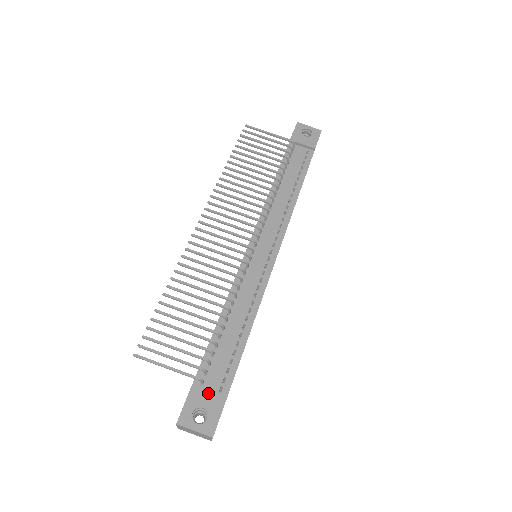
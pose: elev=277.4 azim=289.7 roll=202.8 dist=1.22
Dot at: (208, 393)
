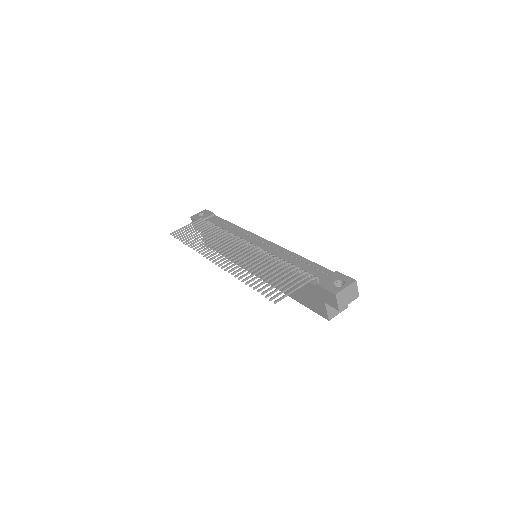
Dot at: (327, 278)
